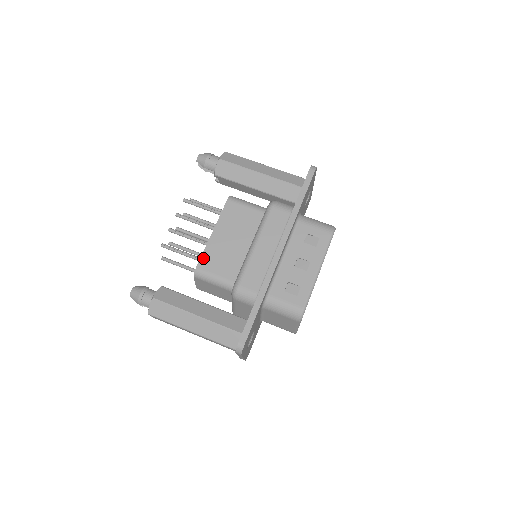
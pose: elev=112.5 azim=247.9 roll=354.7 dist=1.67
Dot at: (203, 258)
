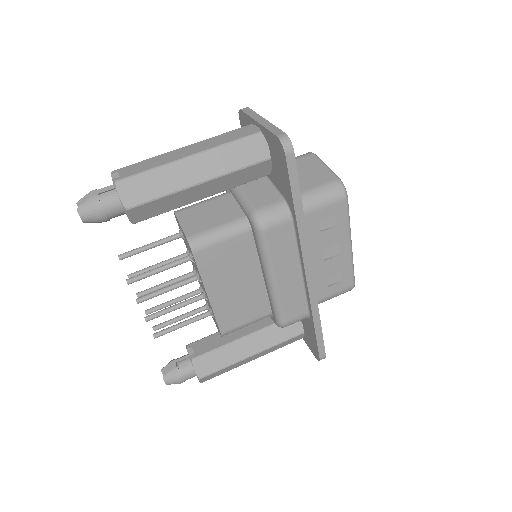
Dot at: (220, 322)
